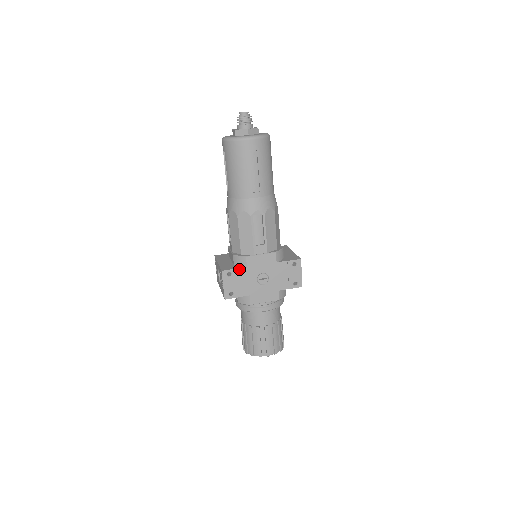
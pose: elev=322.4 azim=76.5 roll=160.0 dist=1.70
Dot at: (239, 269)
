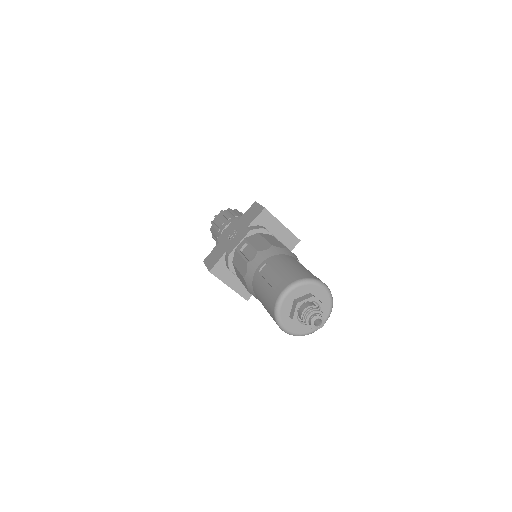
Dot at: occluded
